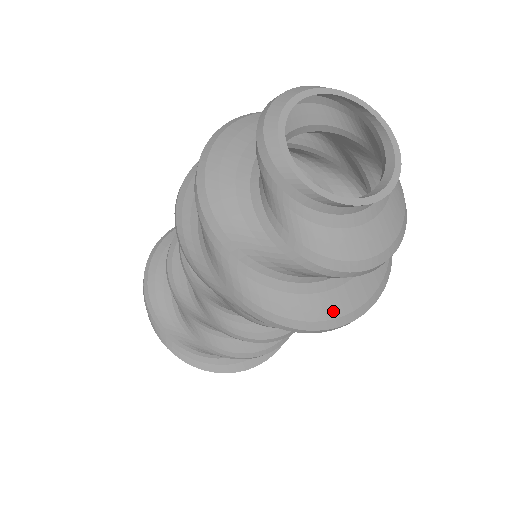
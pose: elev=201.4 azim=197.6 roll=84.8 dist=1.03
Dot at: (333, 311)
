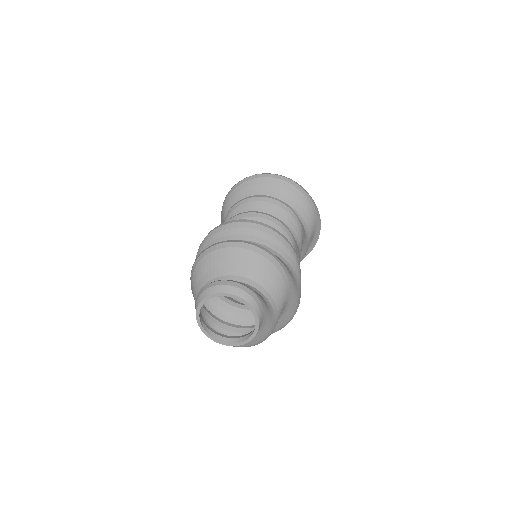
Dot at: occluded
